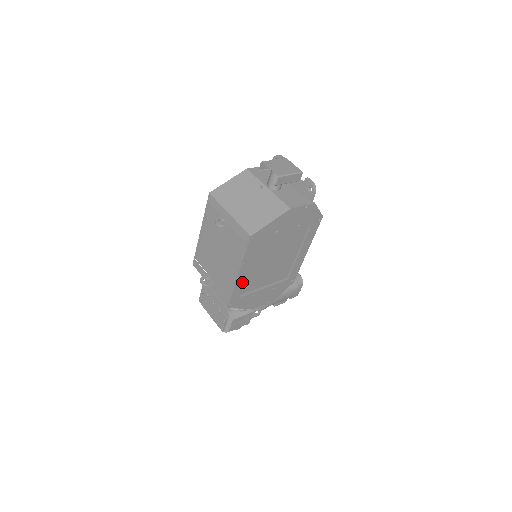
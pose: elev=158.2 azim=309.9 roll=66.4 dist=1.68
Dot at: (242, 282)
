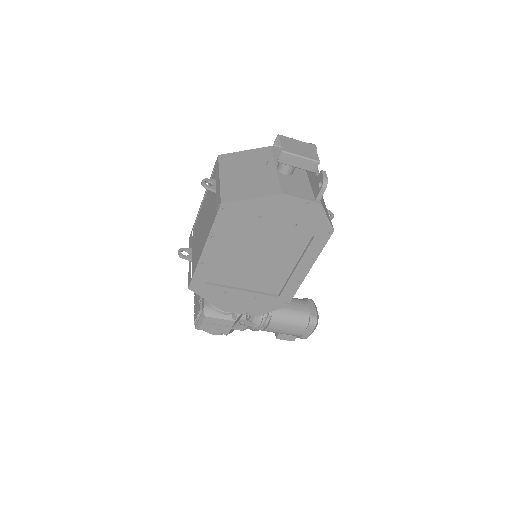
Dot at: (209, 264)
